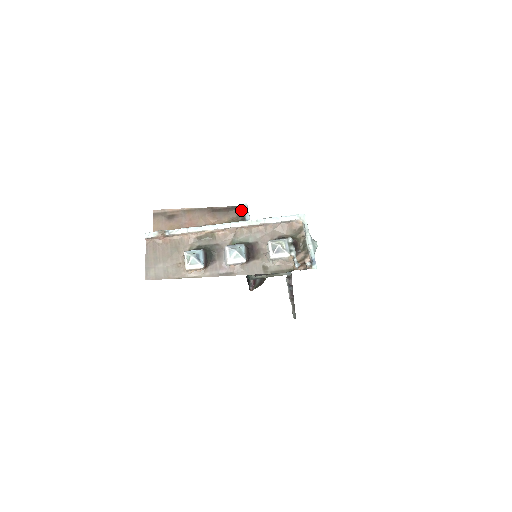
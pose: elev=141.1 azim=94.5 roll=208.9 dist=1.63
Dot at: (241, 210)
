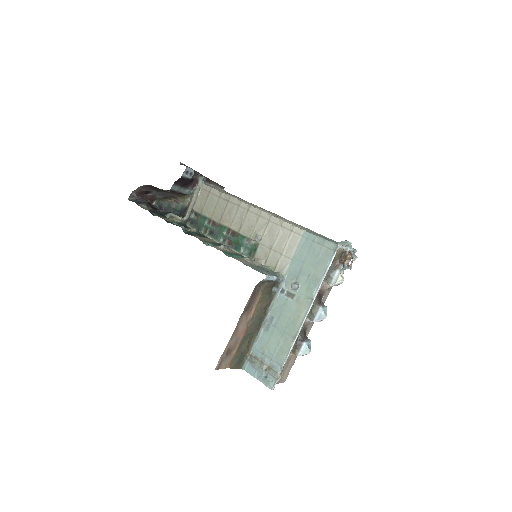
Dot at: (264, 282)
